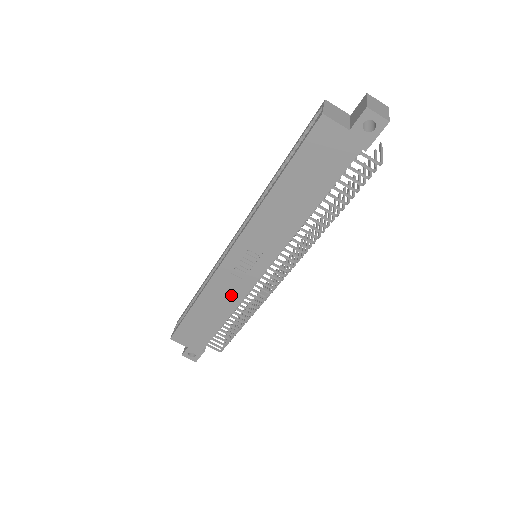
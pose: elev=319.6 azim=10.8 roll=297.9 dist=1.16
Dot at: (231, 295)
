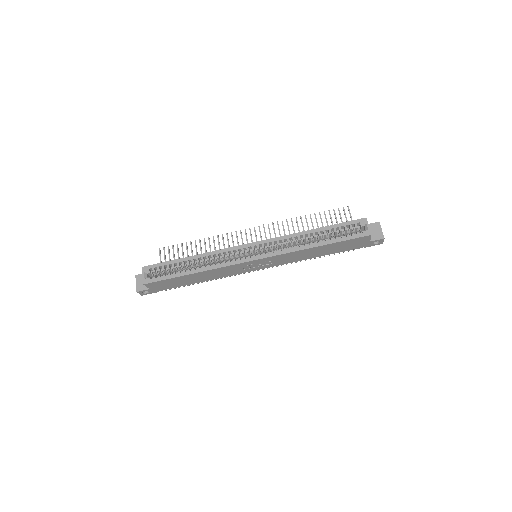
Dot at: (226, 274)
